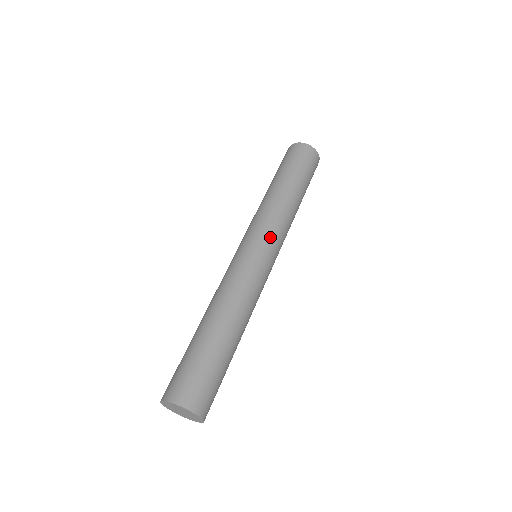
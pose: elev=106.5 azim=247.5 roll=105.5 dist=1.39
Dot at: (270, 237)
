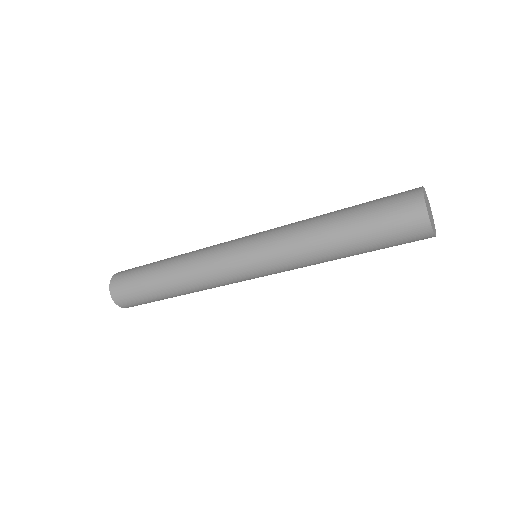
Dot at: (263, 258)
